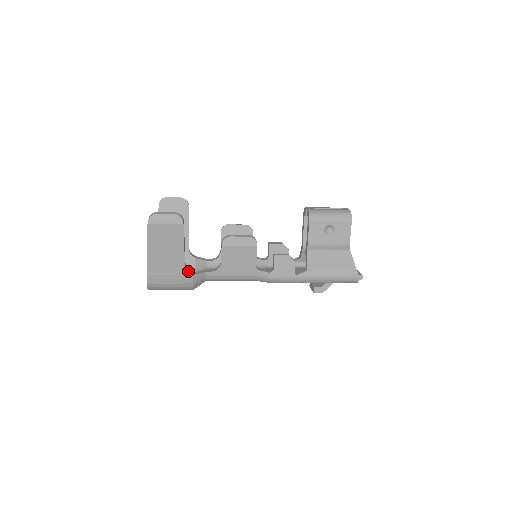
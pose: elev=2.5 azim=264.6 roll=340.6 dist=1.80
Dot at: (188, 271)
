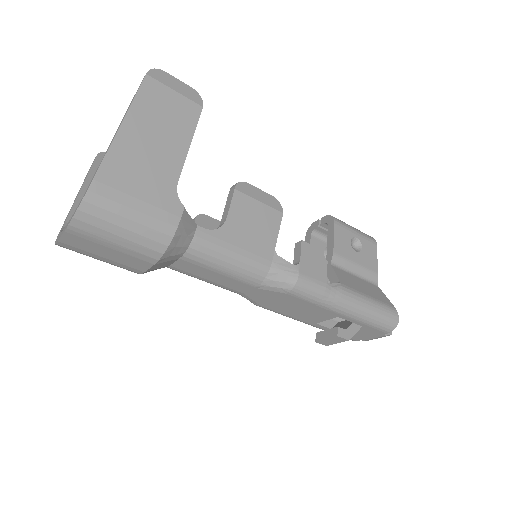
Dot at: (177, 199)
